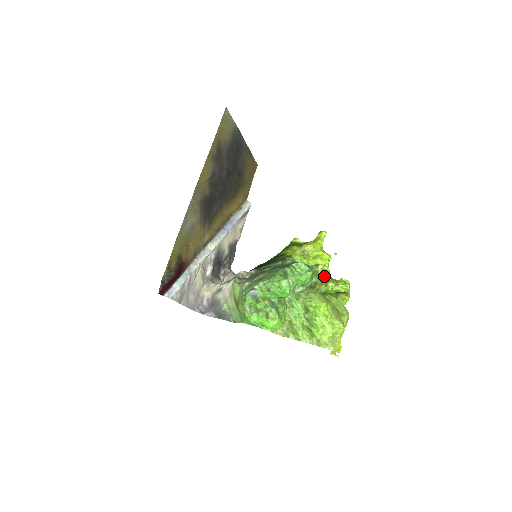
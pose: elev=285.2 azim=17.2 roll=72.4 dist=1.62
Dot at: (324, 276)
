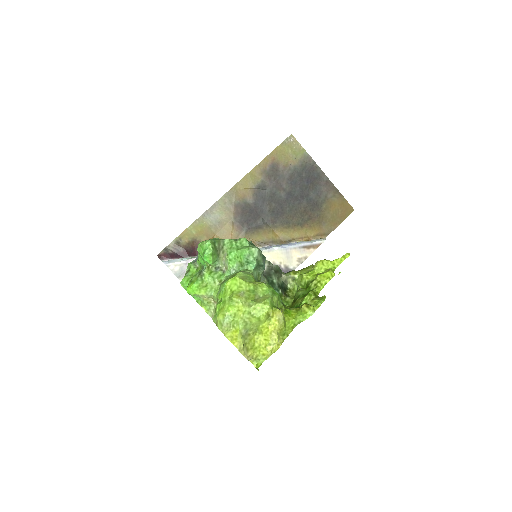
Dot at: occluded
